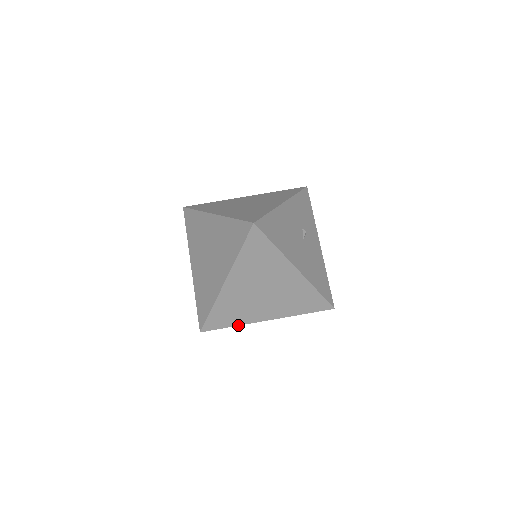
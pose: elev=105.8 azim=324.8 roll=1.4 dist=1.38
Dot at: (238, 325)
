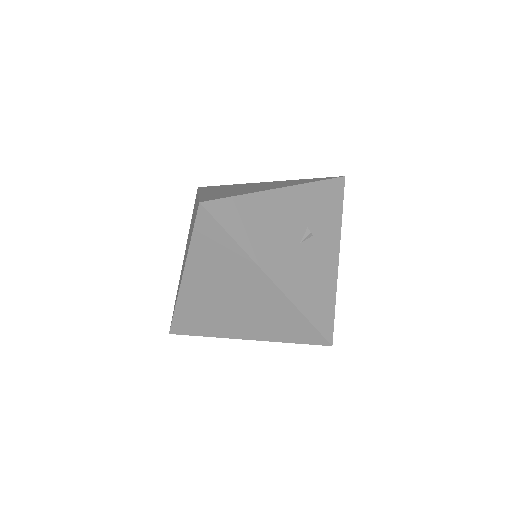
Dot at: (210, 336)
